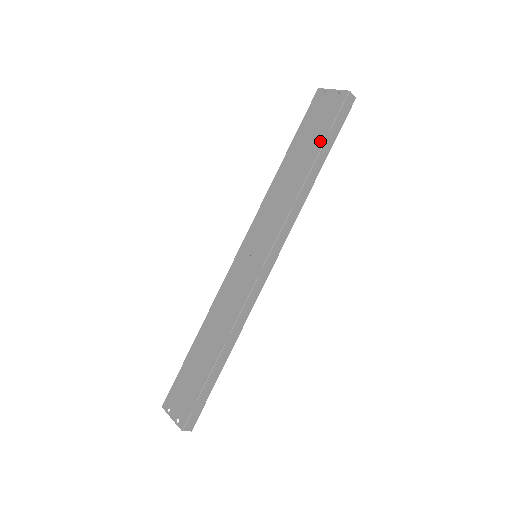
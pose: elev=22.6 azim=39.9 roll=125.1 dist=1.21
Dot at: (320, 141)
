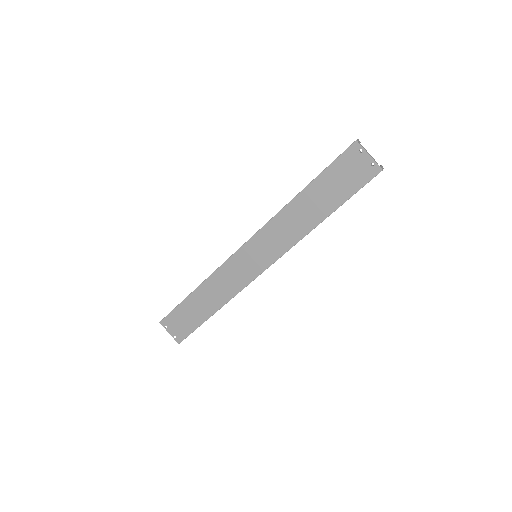
Dot at: (340, 200)
